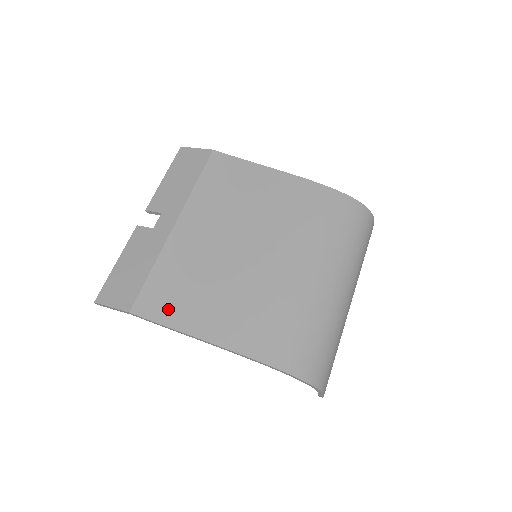
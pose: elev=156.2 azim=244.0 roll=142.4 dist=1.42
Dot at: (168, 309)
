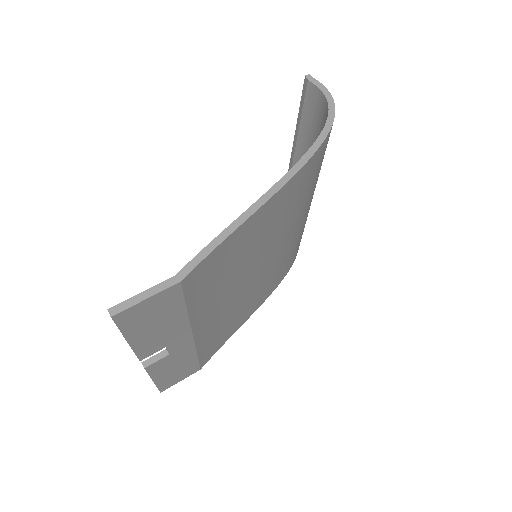
Dot at: (222, 341)
